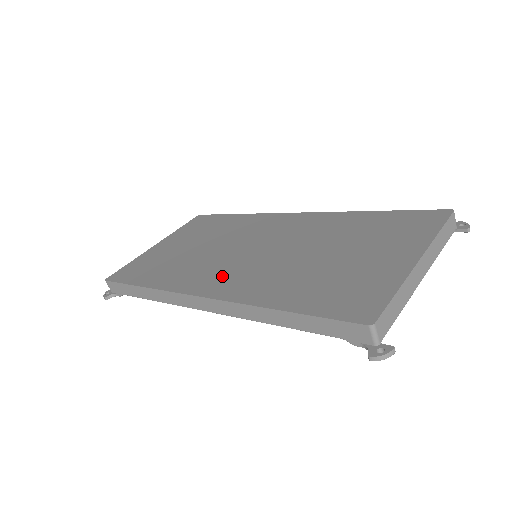
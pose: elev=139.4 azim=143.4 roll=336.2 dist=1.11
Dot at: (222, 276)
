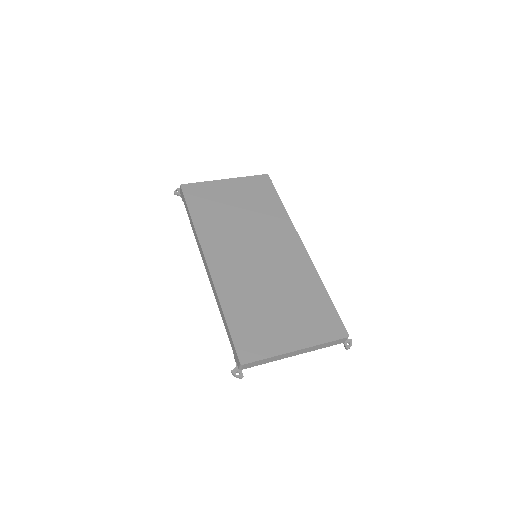
Dot at: (227, 258)
